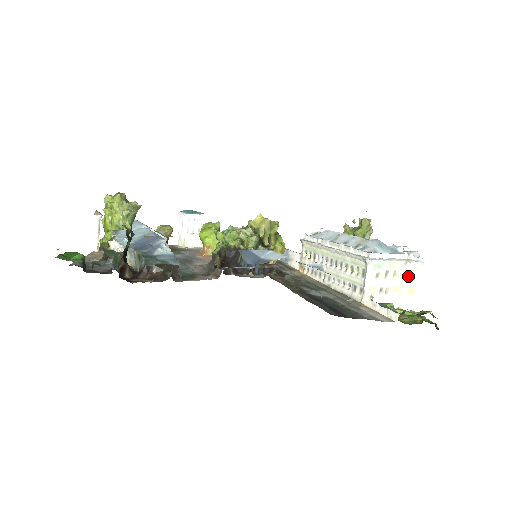
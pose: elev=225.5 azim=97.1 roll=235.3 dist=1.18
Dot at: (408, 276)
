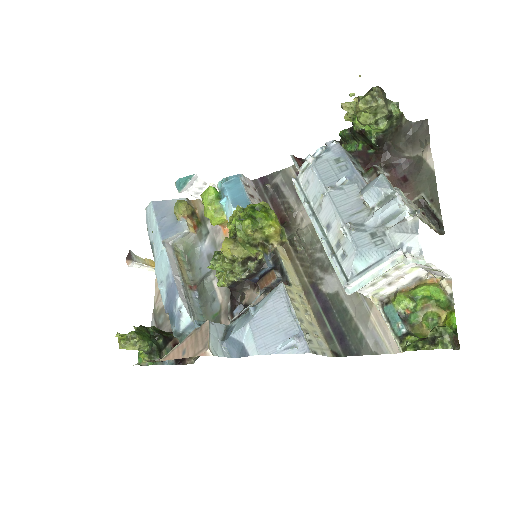
Dot at: (418, 264)
